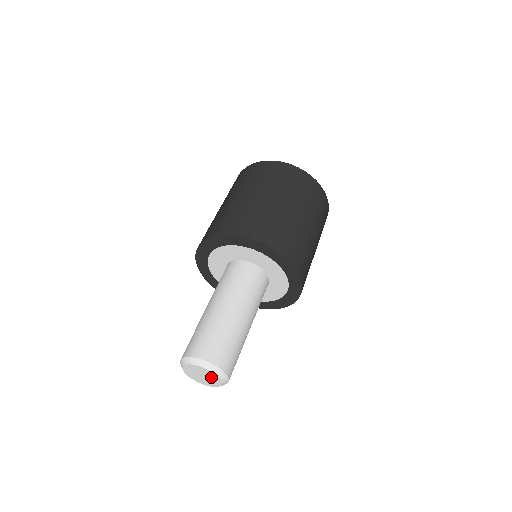
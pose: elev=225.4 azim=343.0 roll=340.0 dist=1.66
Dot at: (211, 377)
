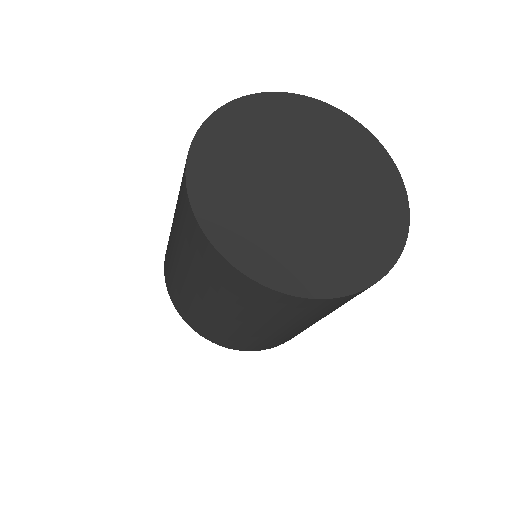
Dot at: occluded
